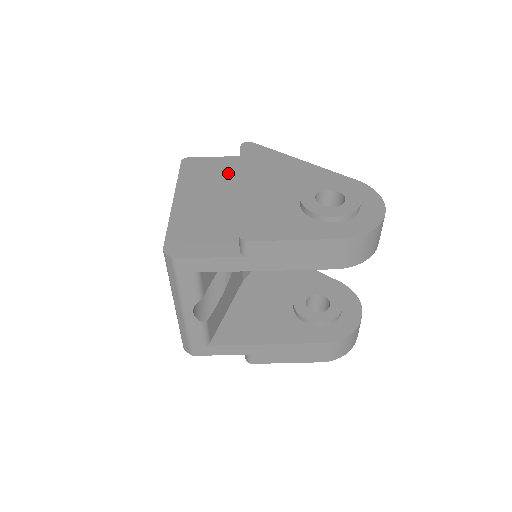
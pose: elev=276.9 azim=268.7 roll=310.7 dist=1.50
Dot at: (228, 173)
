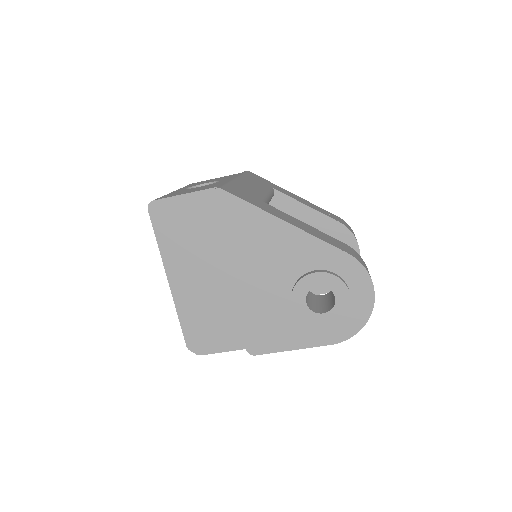
Dot at: (206, 227)
